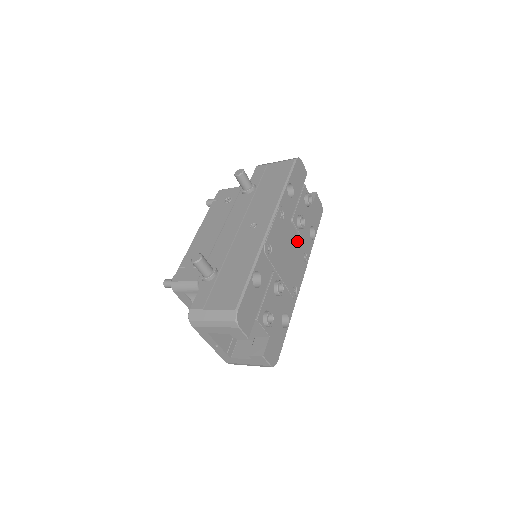
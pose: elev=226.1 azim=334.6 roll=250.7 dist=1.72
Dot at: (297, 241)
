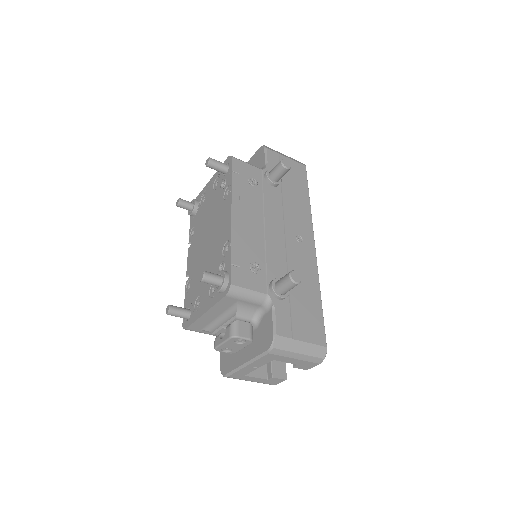
Dot at: occluded
